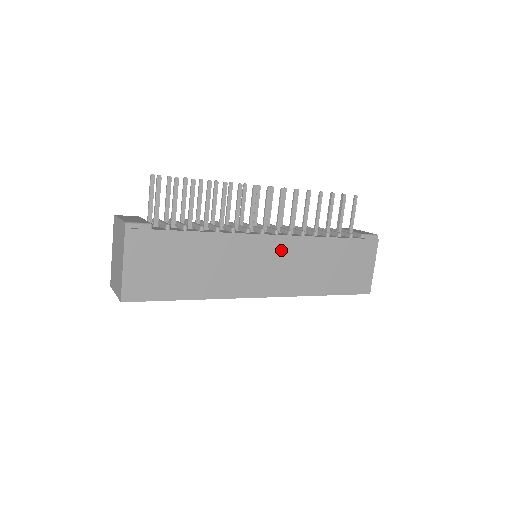
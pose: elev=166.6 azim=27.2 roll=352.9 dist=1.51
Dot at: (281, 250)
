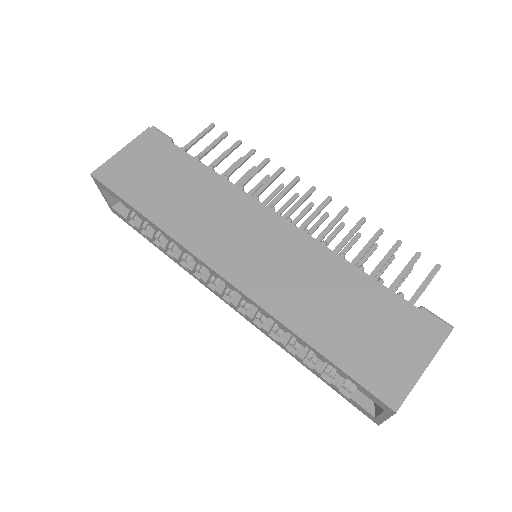
Dot at: (279, 238)
